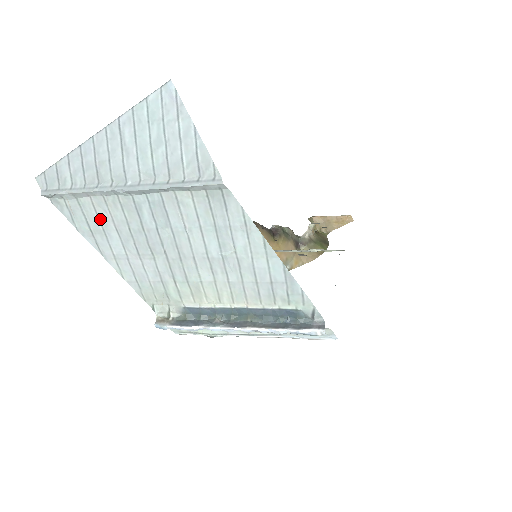
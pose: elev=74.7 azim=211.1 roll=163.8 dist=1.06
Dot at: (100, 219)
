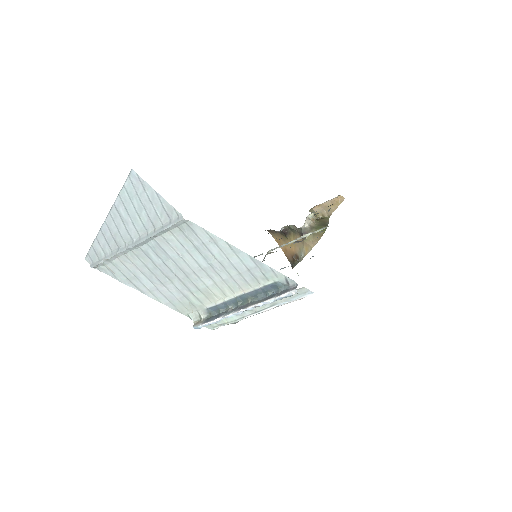
Dot at: (129, 270)
